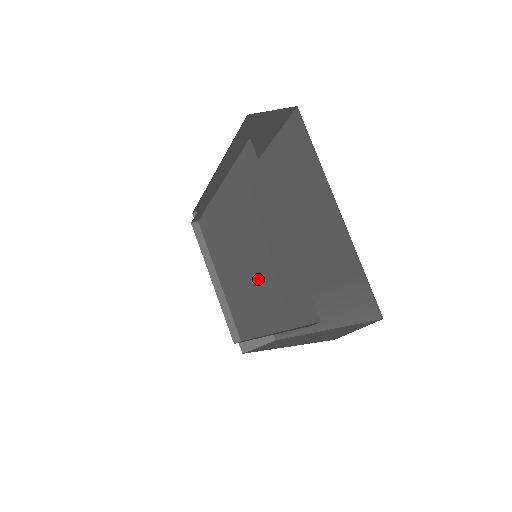
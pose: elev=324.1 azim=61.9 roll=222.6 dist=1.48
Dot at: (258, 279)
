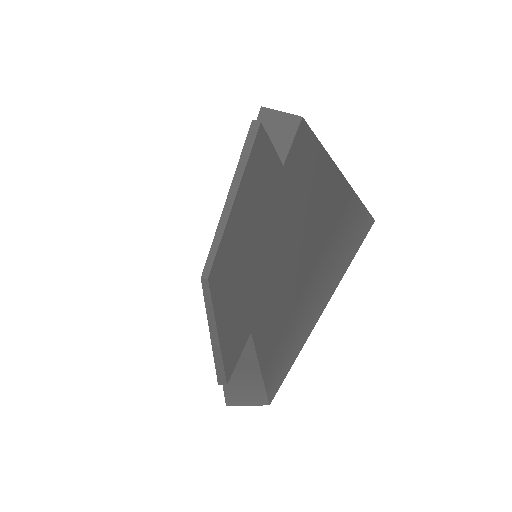
Dot at: (253, 257)
